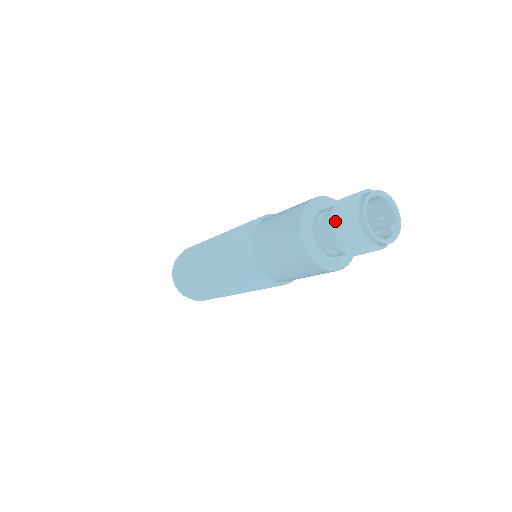
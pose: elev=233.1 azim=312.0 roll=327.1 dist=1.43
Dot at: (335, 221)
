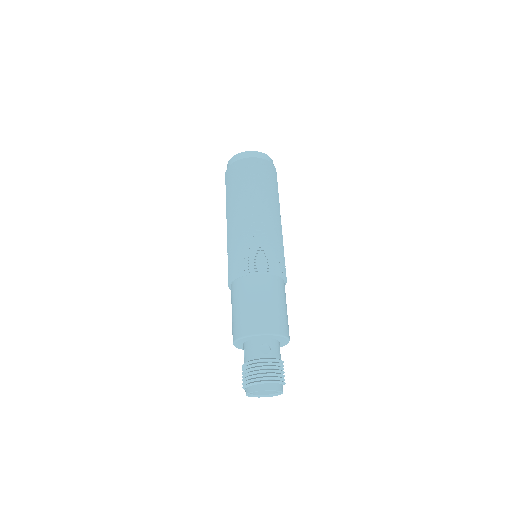
Dot at: occluded
